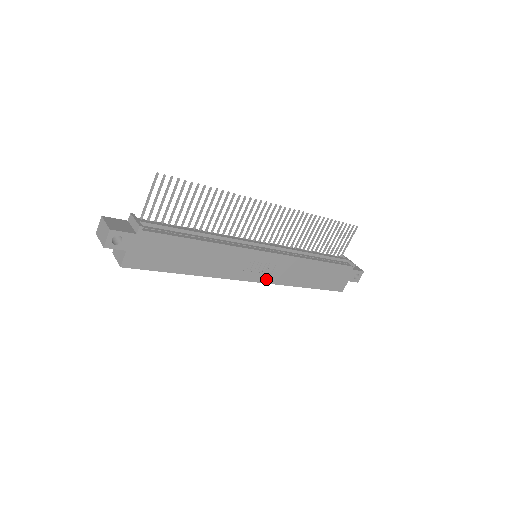
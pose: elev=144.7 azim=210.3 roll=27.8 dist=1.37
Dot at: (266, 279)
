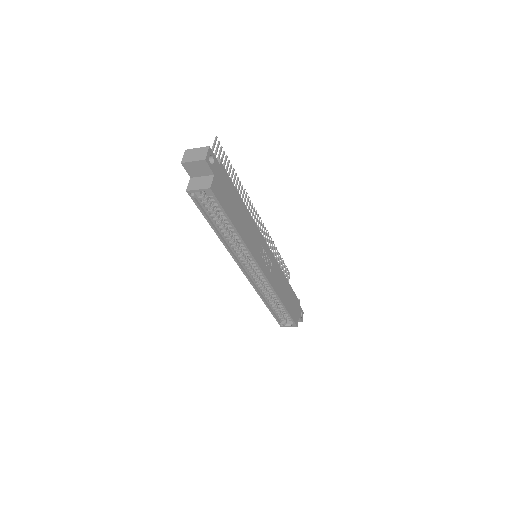
Dot at: (268, 276)
